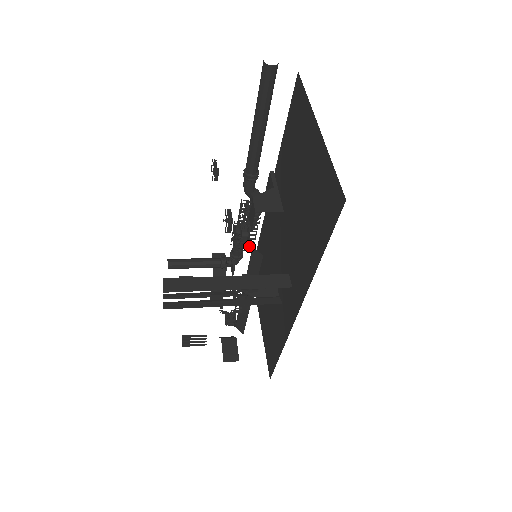
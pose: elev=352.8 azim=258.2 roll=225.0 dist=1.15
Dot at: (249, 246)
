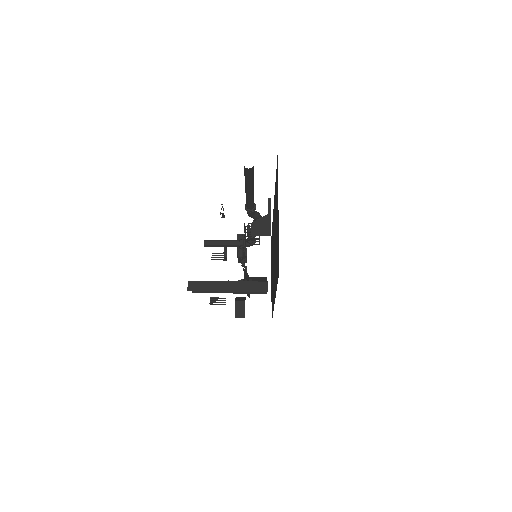
Dot at: (257, 241)
